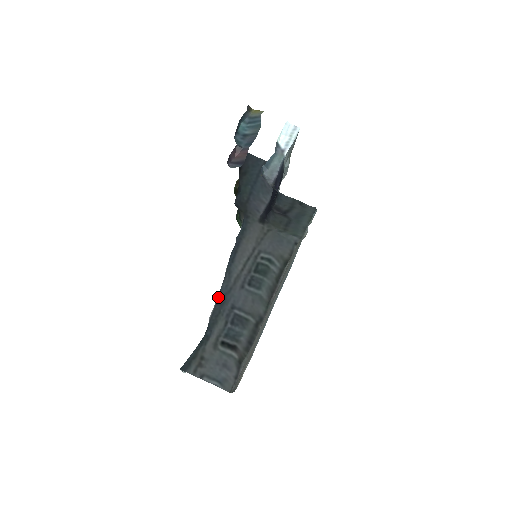
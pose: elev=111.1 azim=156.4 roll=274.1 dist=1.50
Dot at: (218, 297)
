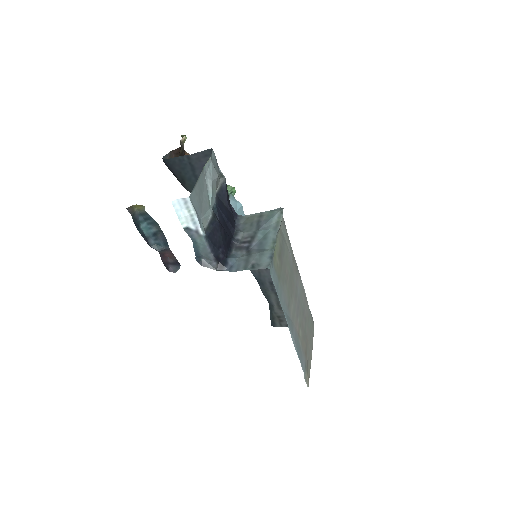
Dot at: occluded
